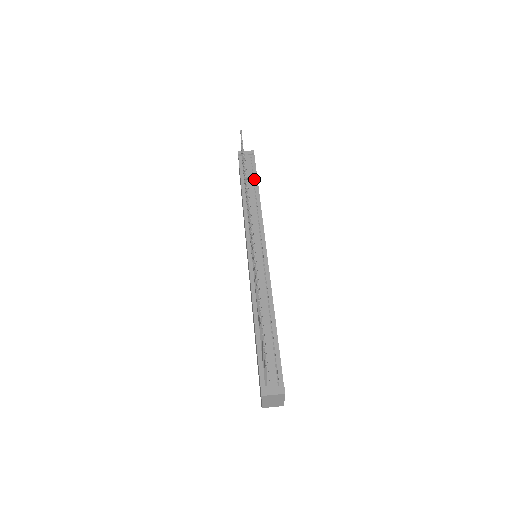
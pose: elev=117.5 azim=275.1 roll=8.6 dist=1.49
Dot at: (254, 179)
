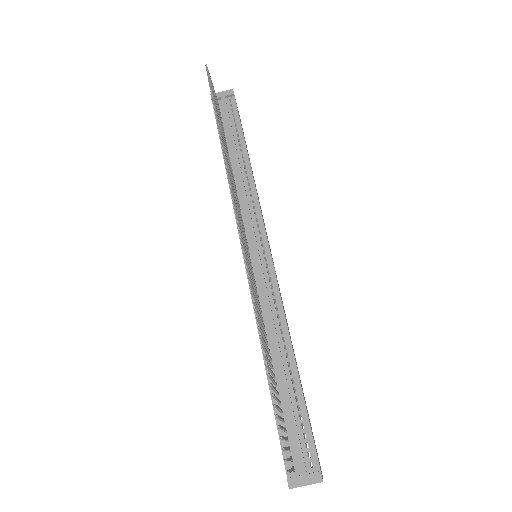
Dot at: (238, 135)
